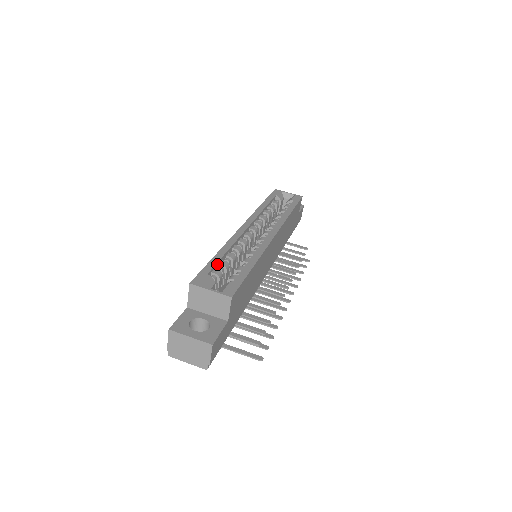
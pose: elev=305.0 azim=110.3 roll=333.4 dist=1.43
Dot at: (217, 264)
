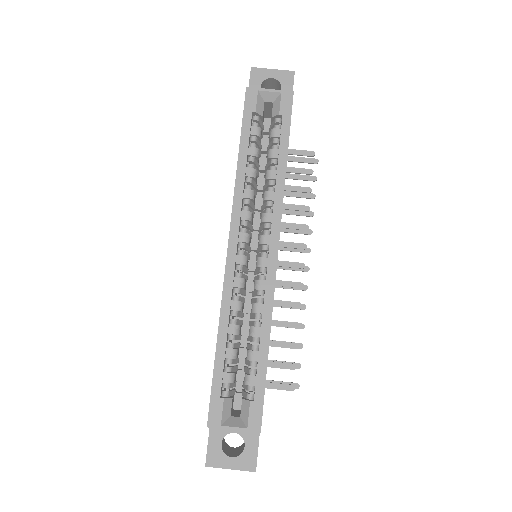
Dot at: (224, 363)
